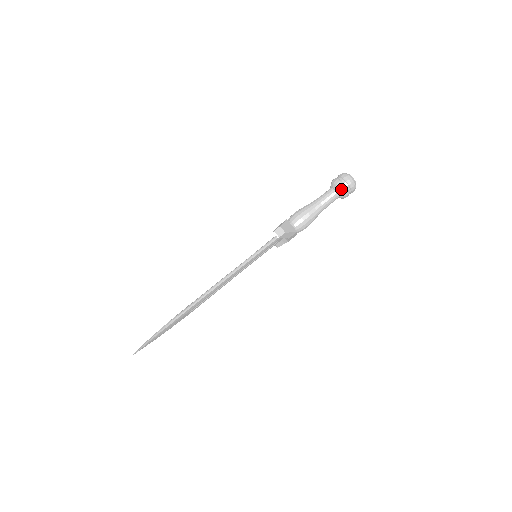
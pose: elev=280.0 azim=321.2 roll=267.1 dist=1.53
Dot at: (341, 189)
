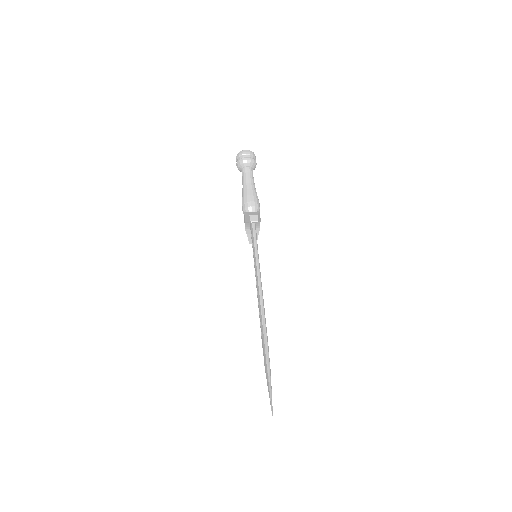
Dot at: (249, 162)
